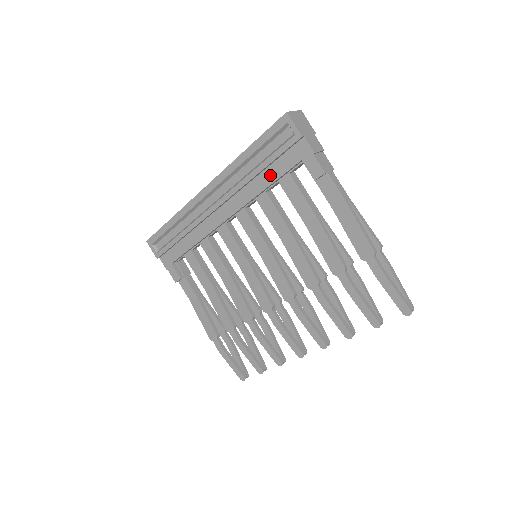
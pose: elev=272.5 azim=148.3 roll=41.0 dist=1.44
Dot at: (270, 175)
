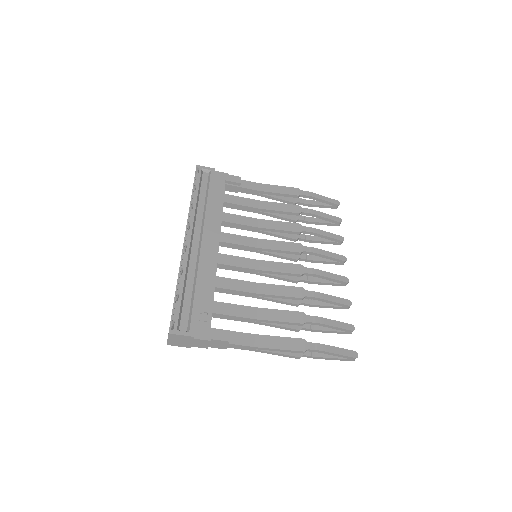
Dot at: occluded
